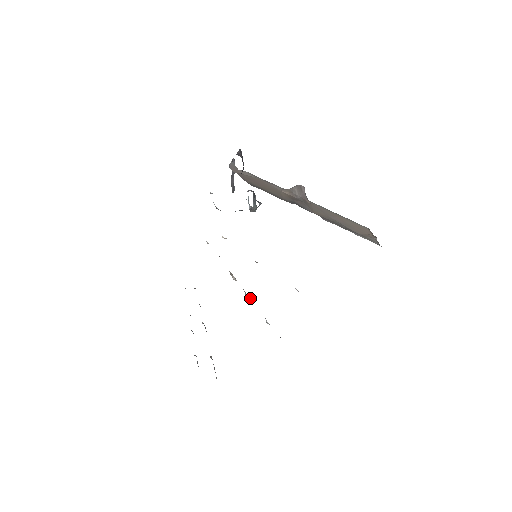
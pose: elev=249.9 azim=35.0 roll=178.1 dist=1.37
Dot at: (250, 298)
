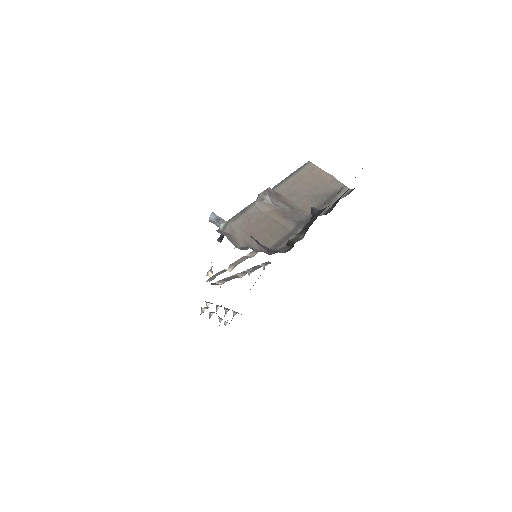
Dot at: (250, 270)
